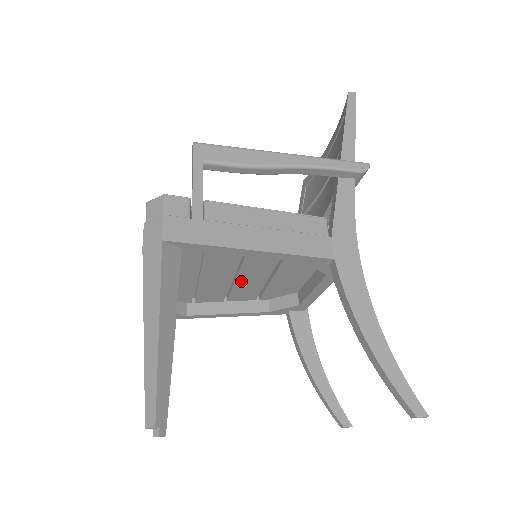
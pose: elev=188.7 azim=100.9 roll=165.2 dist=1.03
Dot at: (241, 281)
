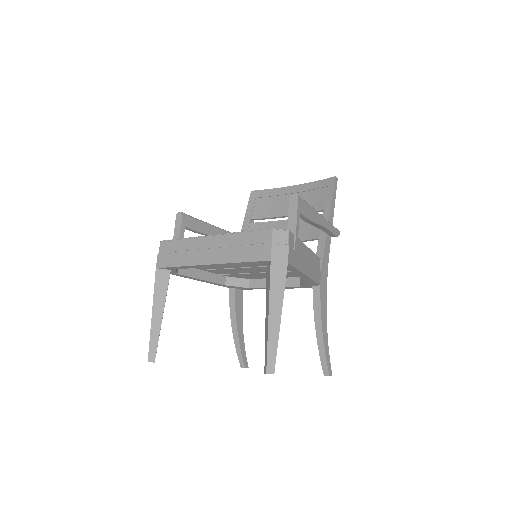
Dot at: (241, 269)
